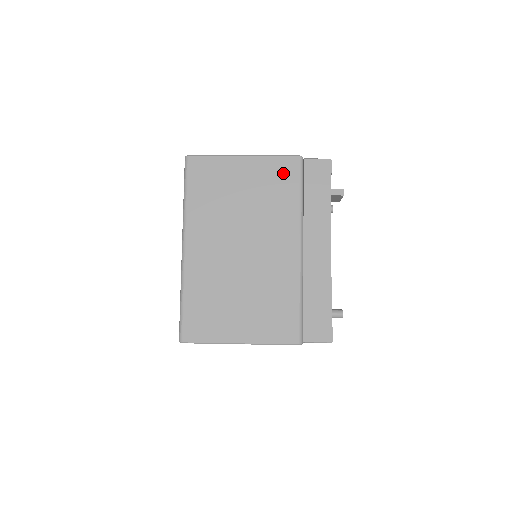
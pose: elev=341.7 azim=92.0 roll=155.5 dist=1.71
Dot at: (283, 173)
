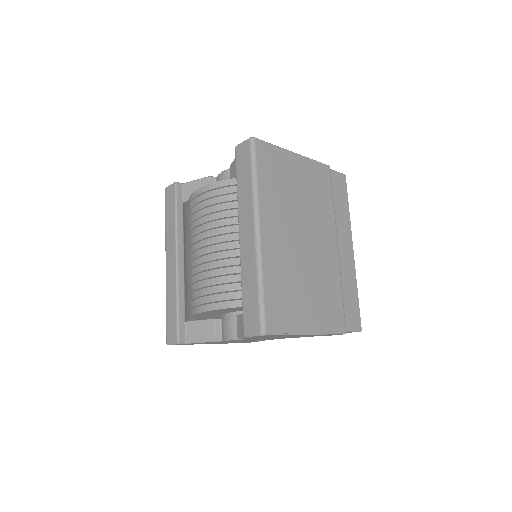
Dot at: (322, 177)
